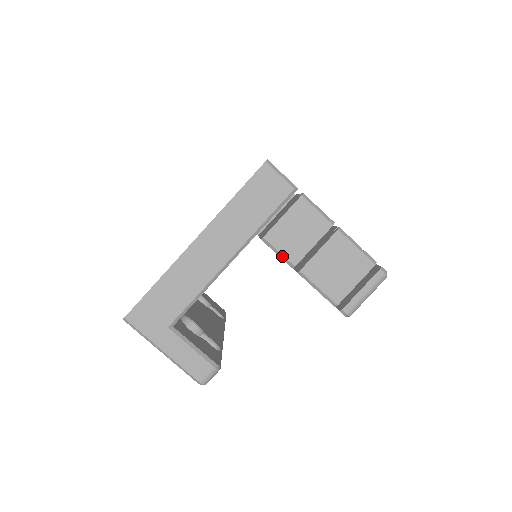
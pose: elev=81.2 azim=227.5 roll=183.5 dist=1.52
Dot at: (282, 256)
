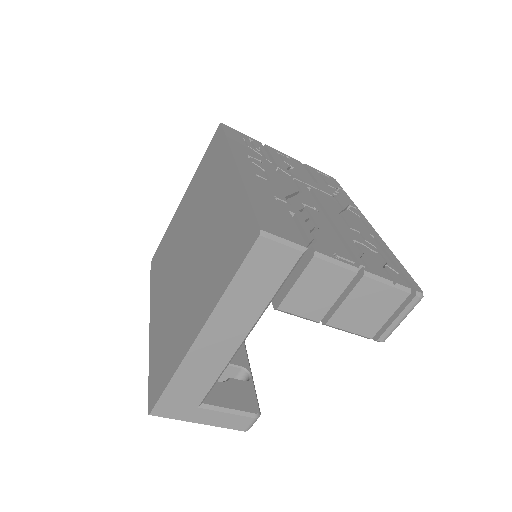
Dot at: (303, 317)
